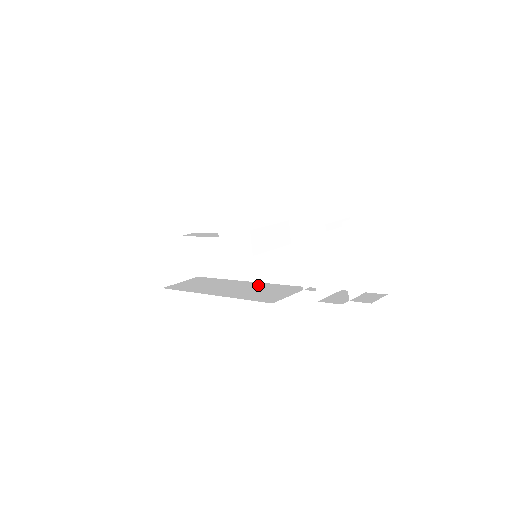
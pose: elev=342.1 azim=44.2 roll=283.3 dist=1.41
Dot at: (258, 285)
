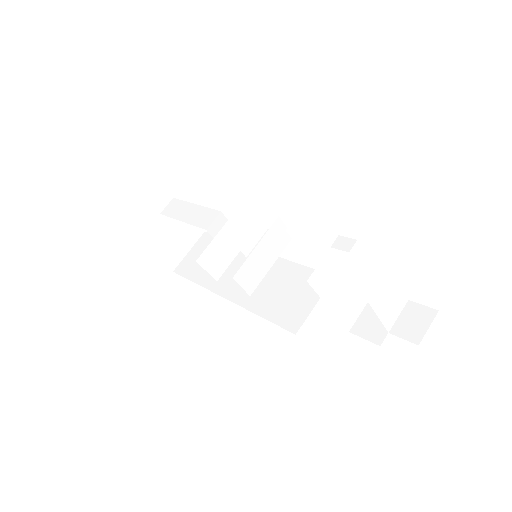
Dot at: (273, 266)
